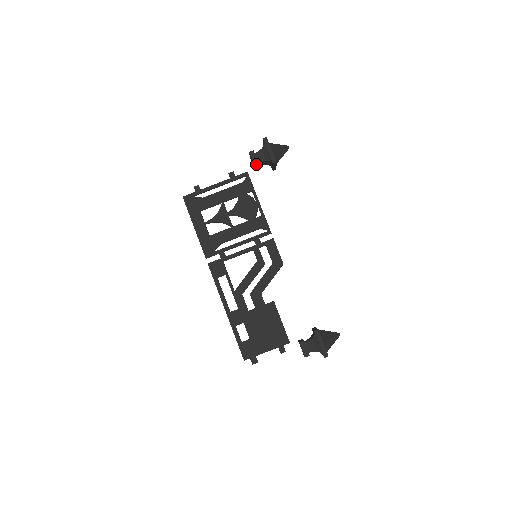
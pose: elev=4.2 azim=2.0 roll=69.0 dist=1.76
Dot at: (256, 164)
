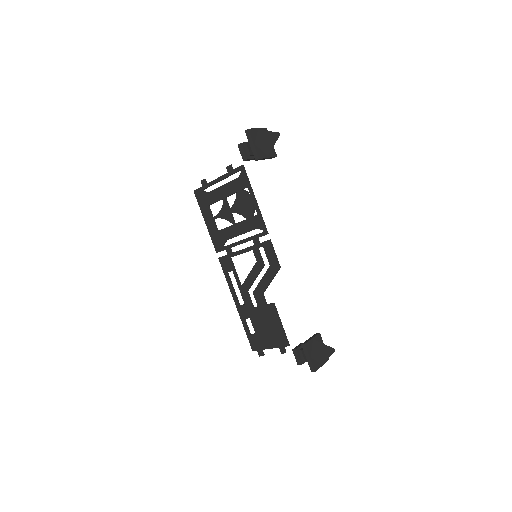
Dot at: (244, 159)
